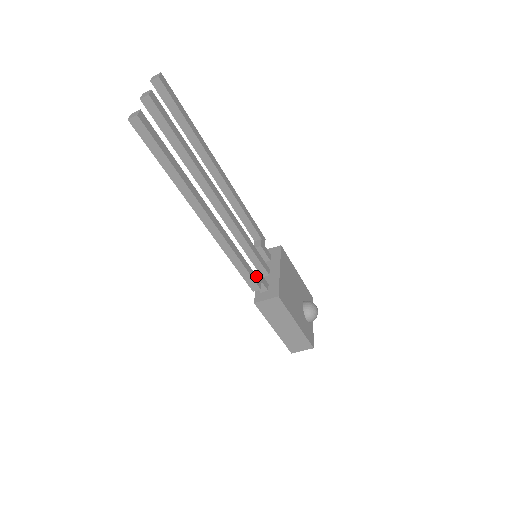
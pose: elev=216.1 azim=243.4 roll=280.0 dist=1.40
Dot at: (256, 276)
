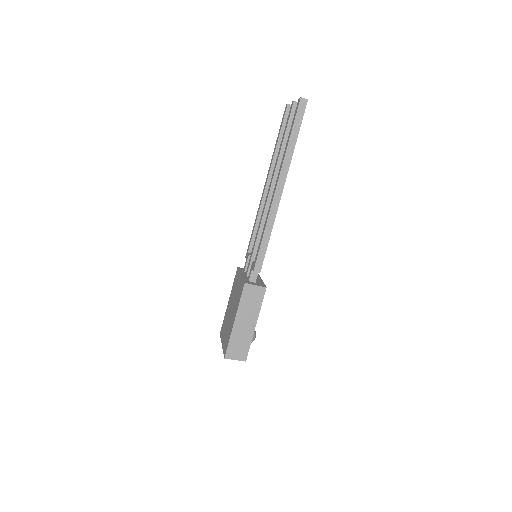
Dot at: occluded
